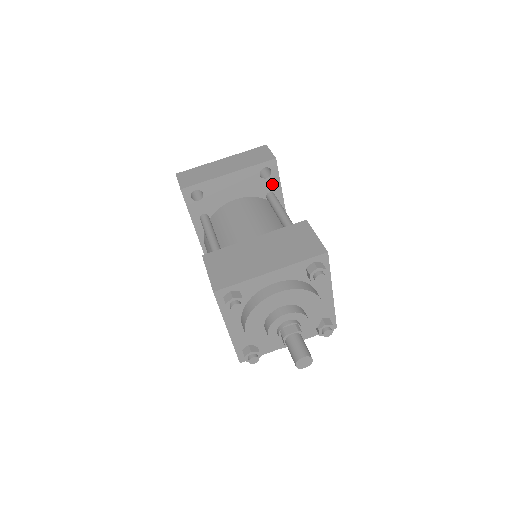
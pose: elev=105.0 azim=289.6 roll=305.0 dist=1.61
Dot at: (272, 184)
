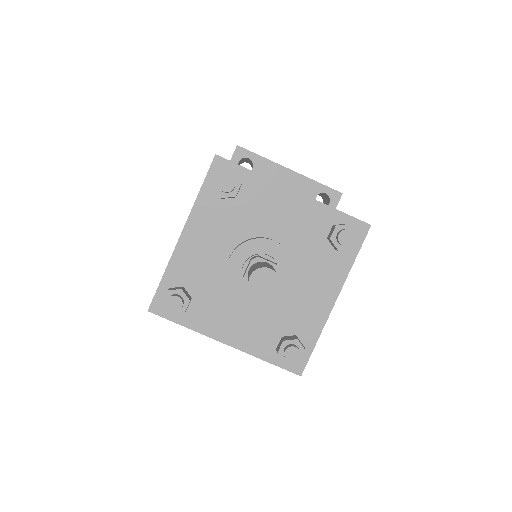
Dot at: occluded
